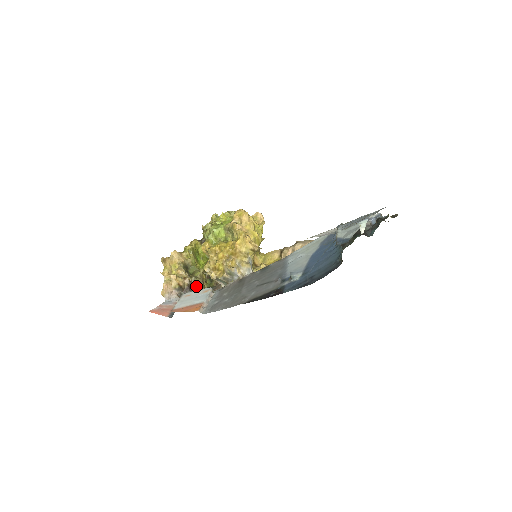
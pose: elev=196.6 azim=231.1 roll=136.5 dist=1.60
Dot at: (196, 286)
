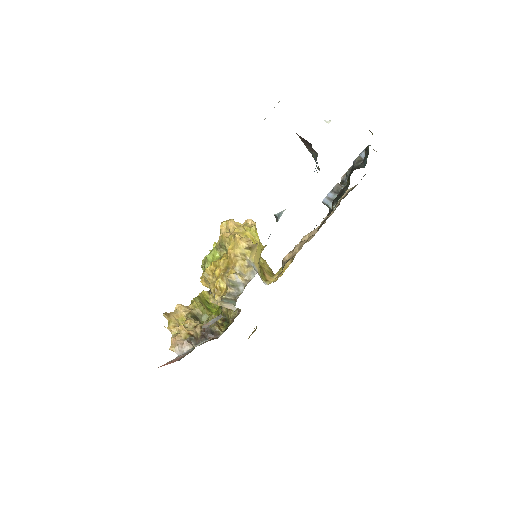
Dot at: (211, 331)
